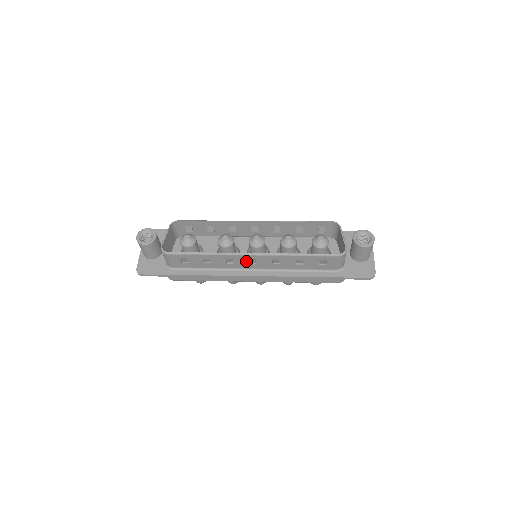
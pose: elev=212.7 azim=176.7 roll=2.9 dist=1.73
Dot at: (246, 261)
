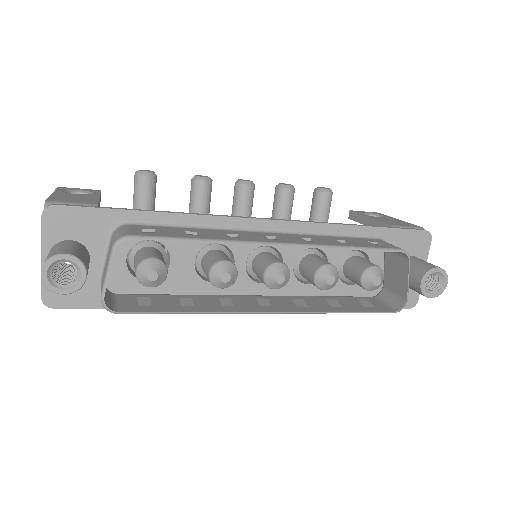
Dot at: (253, 306)
